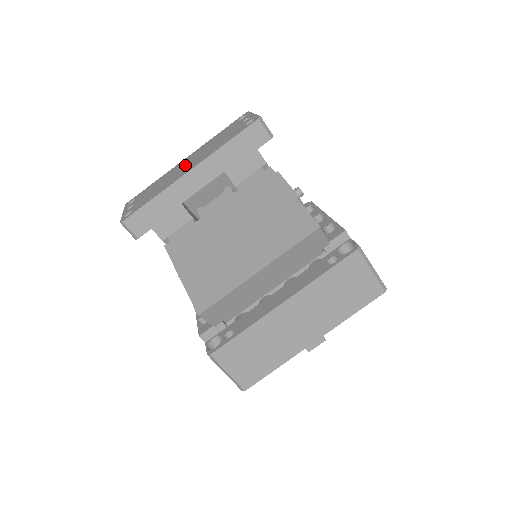
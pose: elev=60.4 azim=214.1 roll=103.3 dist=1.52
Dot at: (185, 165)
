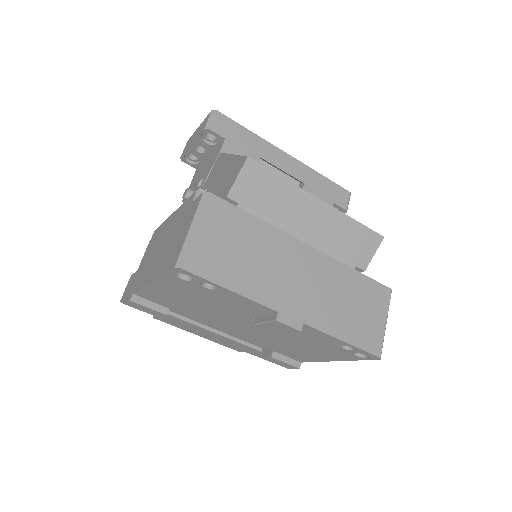
Dot at: occluded
